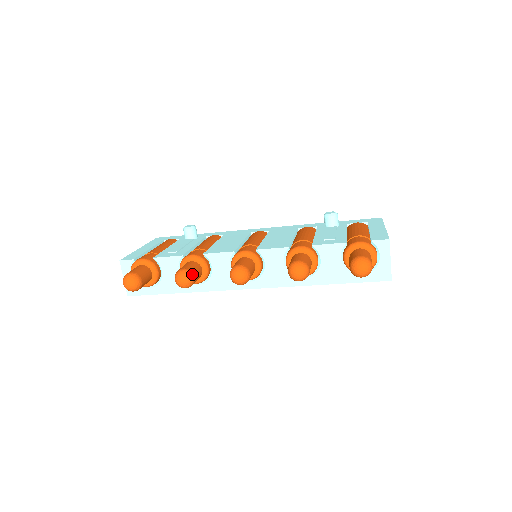
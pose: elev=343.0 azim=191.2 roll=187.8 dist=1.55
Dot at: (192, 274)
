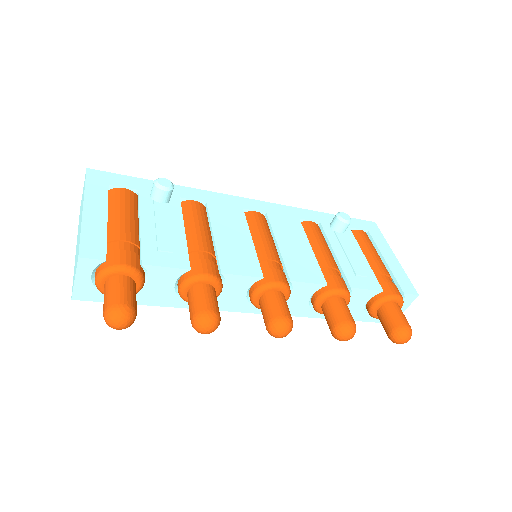
Dot at: (220, 318)
